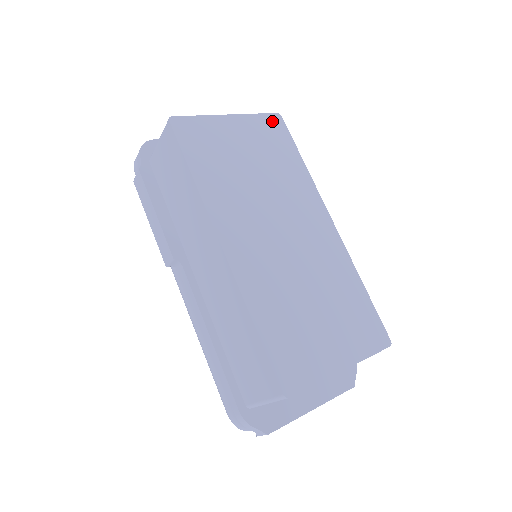
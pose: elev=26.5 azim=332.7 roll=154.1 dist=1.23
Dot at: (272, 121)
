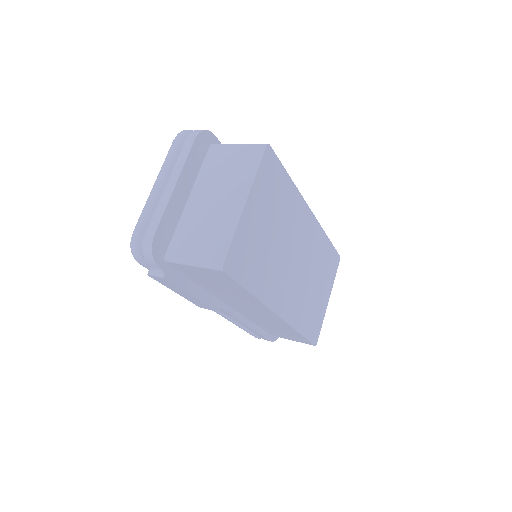
Dot at: (267, 162)
